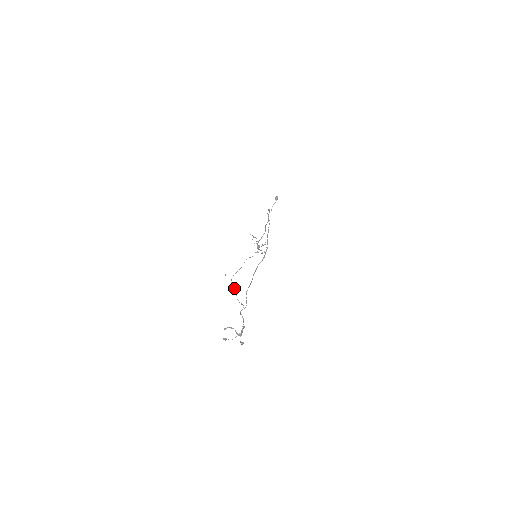
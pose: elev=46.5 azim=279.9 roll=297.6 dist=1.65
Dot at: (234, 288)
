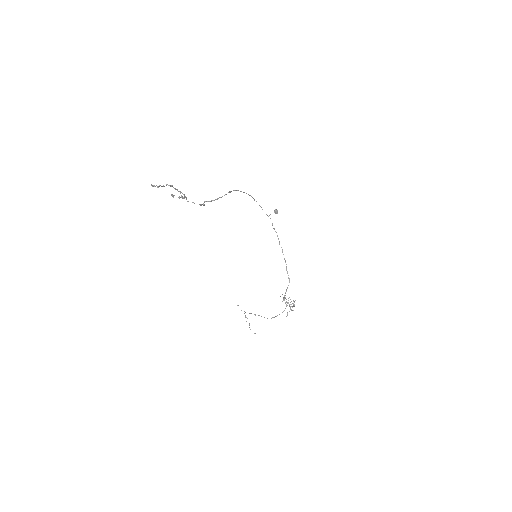
Dot at: (247, 318)
